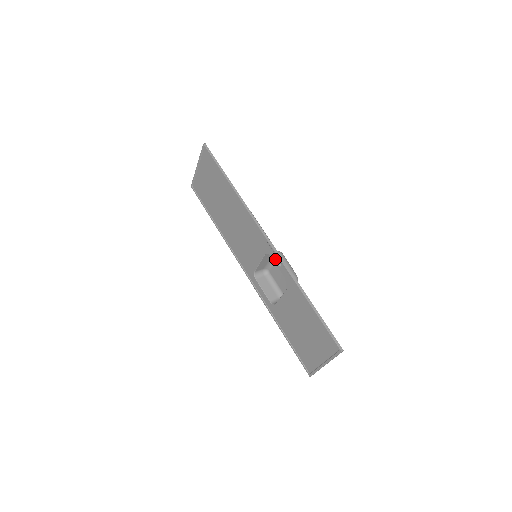
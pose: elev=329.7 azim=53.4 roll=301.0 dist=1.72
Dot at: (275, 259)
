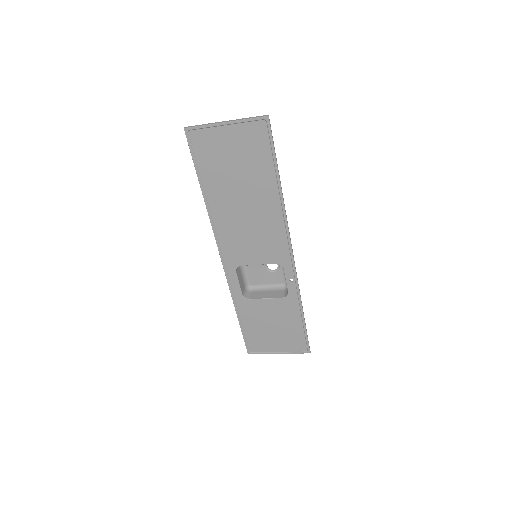
Dot at: (289, 274)
